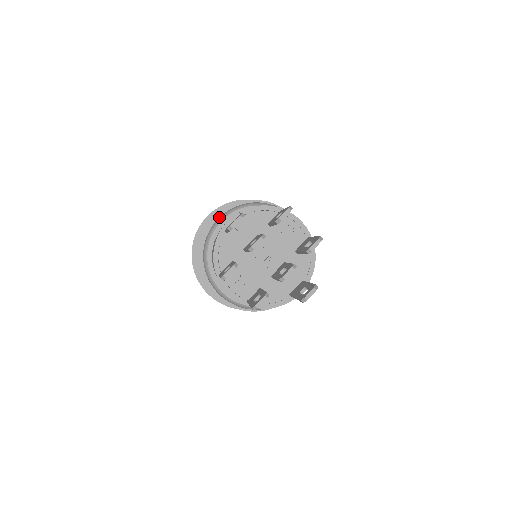
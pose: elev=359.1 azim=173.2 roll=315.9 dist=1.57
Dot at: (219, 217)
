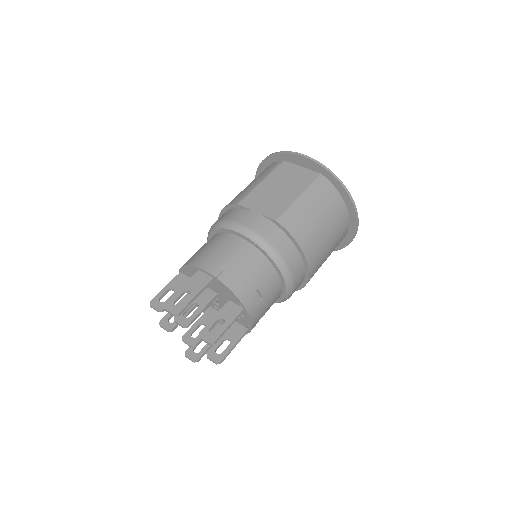
Dot at: (244, 225)
